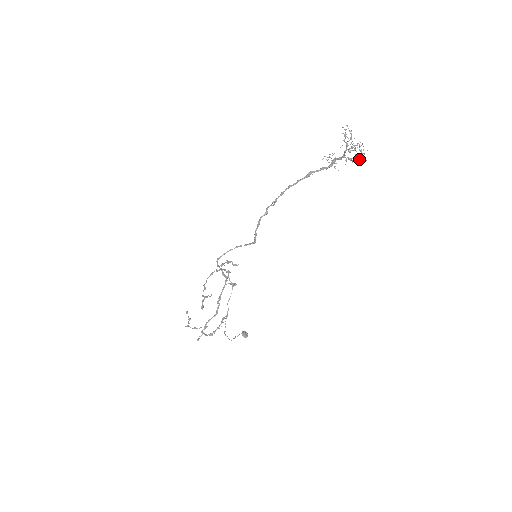
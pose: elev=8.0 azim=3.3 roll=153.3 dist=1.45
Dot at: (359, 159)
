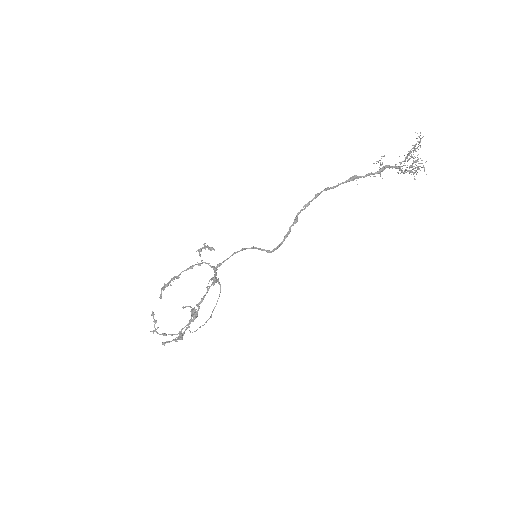
Dot at: occluded
